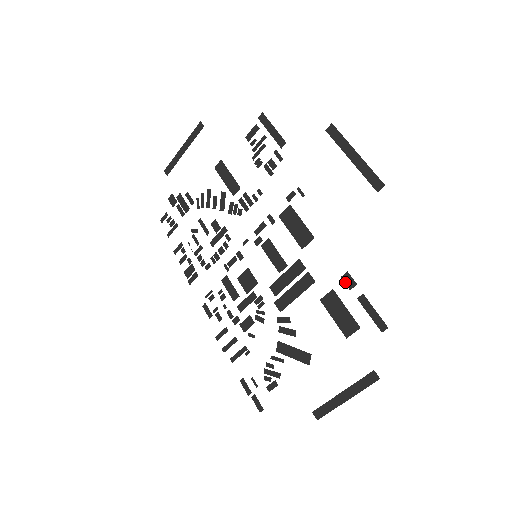
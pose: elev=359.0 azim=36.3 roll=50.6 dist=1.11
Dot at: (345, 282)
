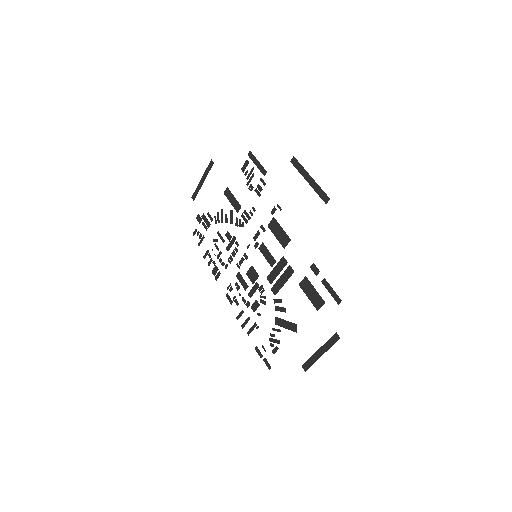
Dot at: (313, 270)
